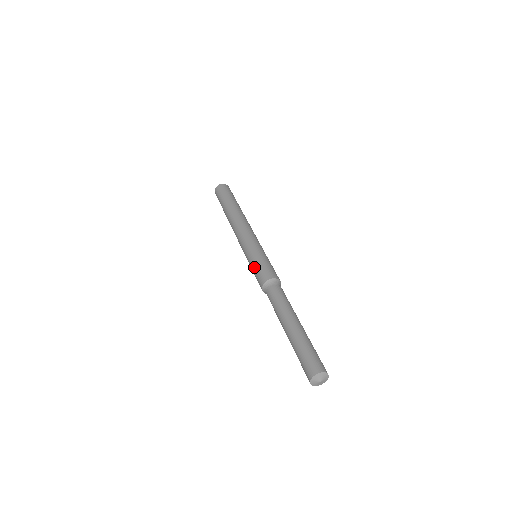
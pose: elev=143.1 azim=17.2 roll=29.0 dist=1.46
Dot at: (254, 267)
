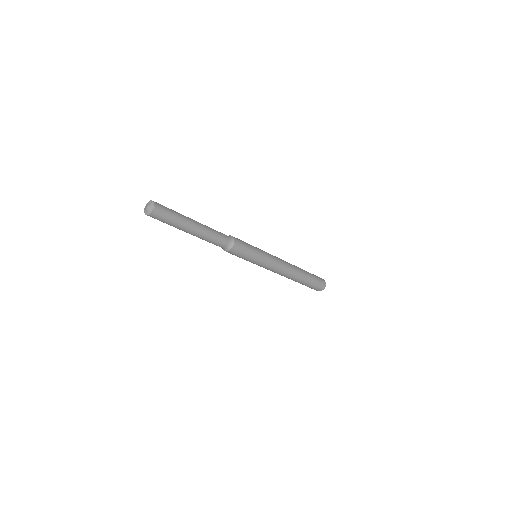
Dot at: occluded
